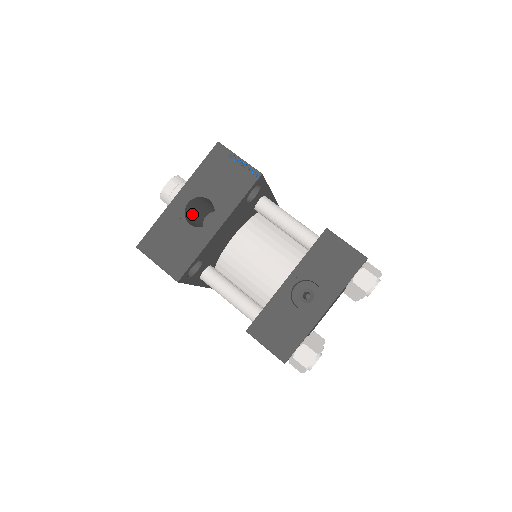
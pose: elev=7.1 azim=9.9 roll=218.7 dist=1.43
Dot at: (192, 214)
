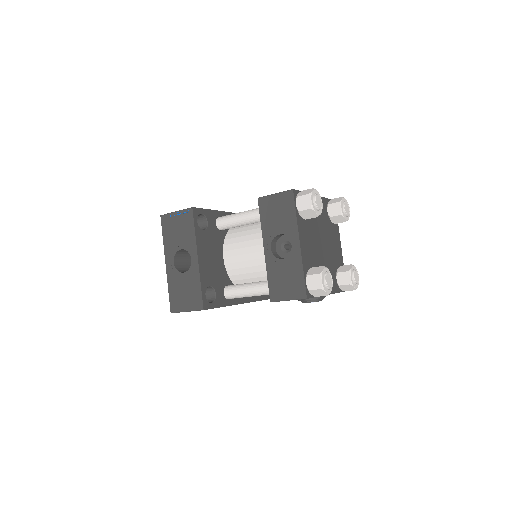
Dot at: (187, 267)
